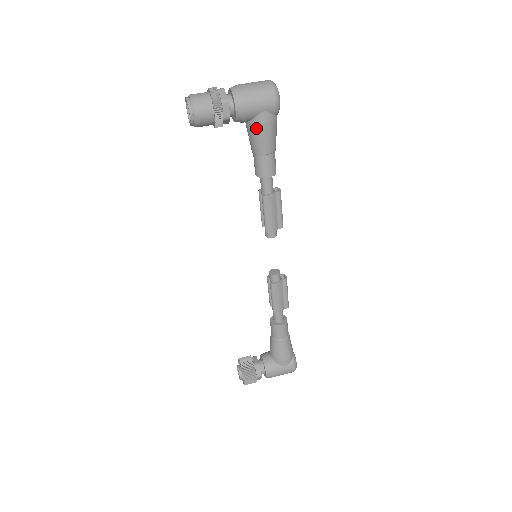
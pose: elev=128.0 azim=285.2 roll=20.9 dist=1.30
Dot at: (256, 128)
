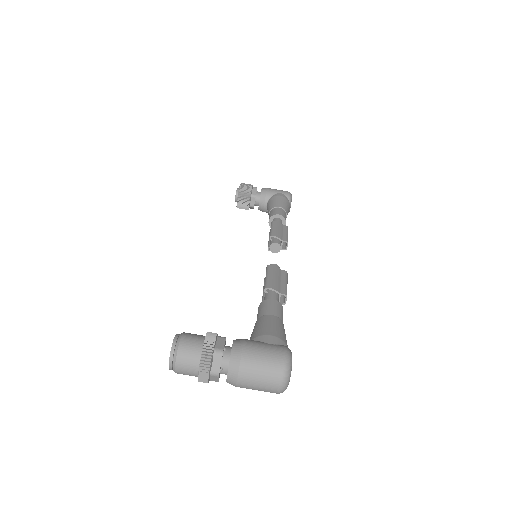
Dot at: occluded
